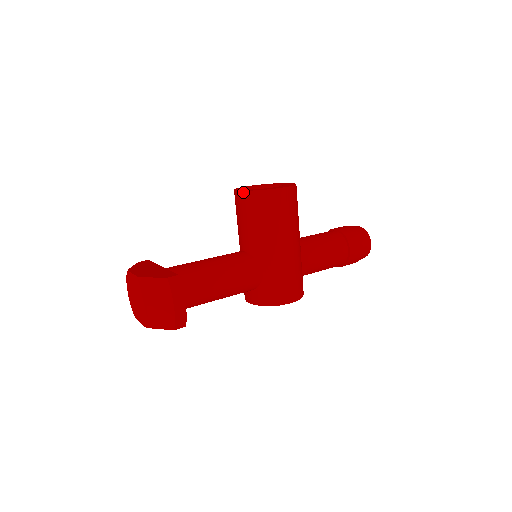
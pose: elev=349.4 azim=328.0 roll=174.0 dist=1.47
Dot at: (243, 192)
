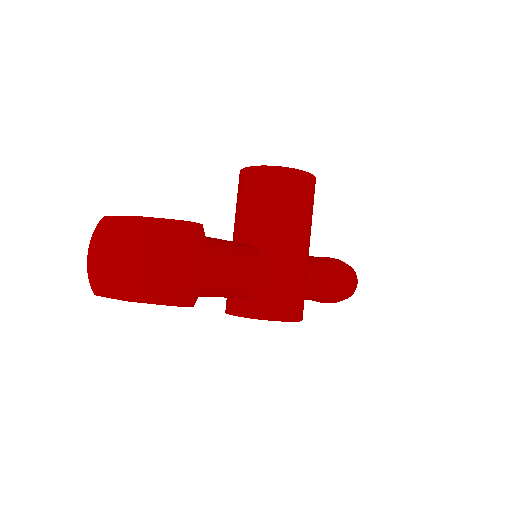
Dot at: (263, 167)
